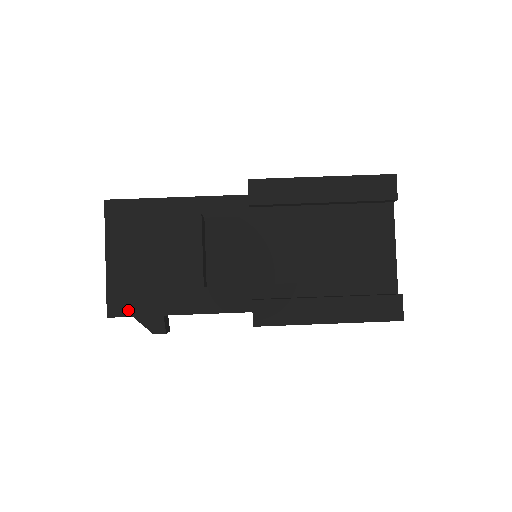
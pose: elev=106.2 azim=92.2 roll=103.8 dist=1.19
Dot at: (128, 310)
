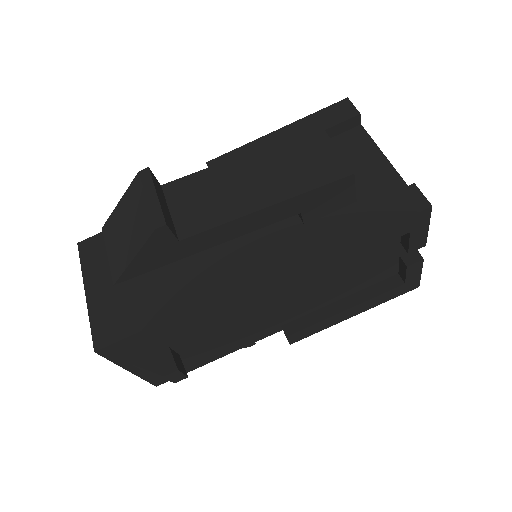
Dot at: (116, 334)
